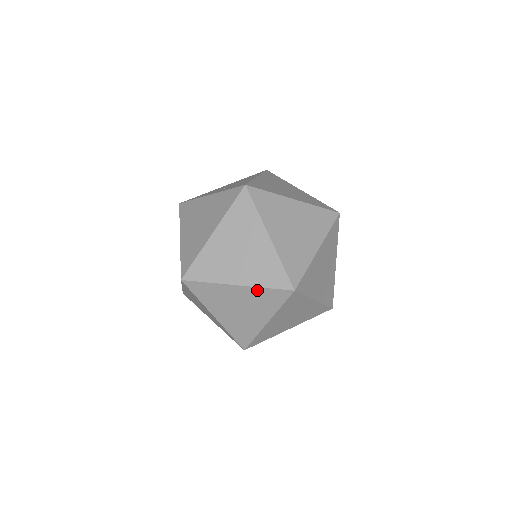
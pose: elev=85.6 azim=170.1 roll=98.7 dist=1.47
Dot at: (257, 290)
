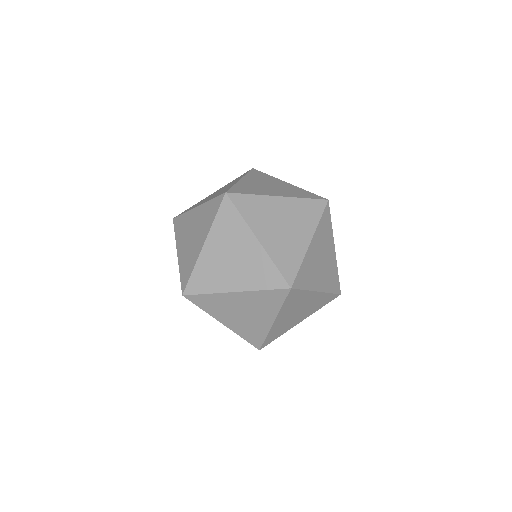
Dot at: (255, 293)
